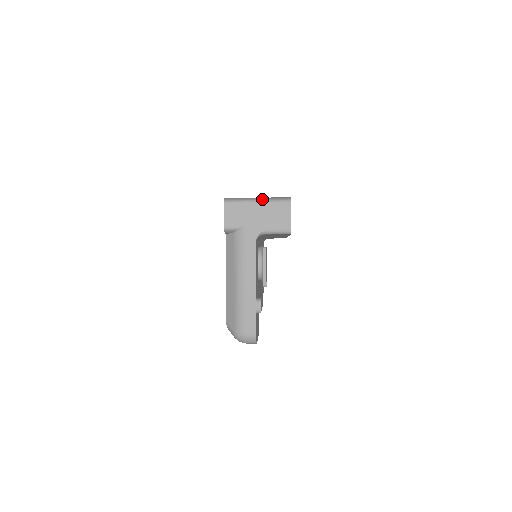
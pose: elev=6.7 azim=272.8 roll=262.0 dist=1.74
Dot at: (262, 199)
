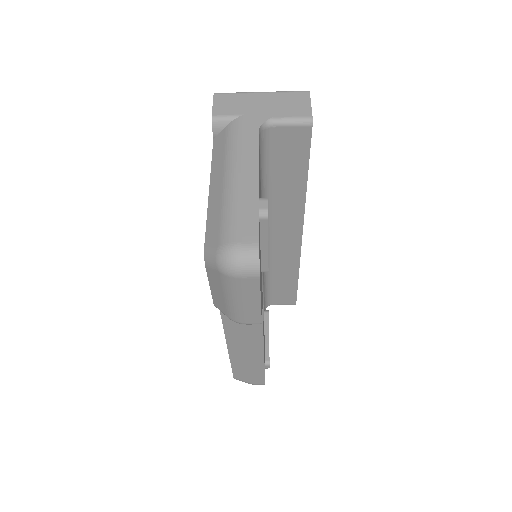
Dot at: (268, 92)
